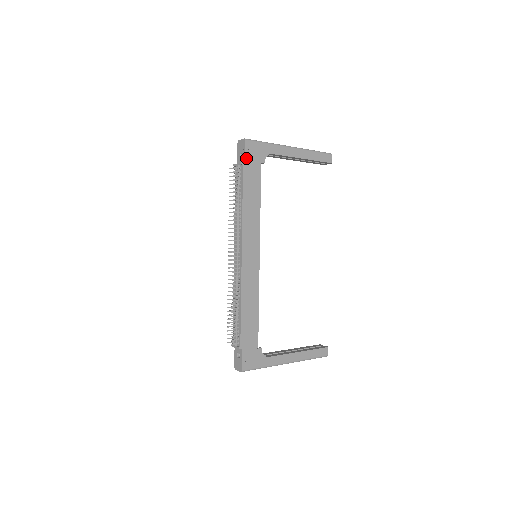
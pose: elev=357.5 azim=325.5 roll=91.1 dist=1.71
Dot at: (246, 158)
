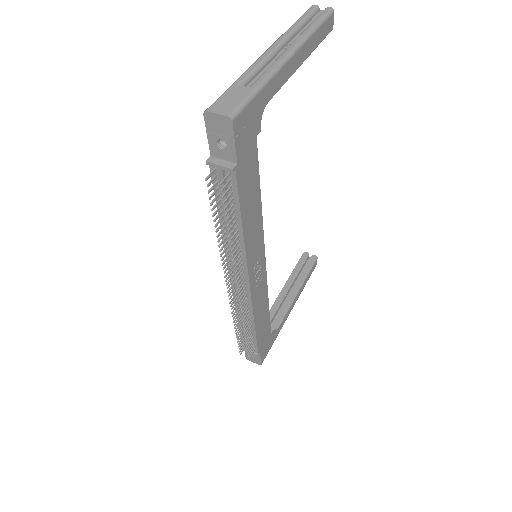
Dot at: (237, 153)
